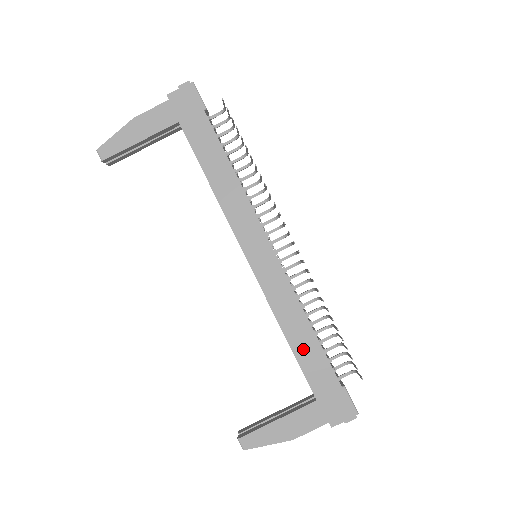
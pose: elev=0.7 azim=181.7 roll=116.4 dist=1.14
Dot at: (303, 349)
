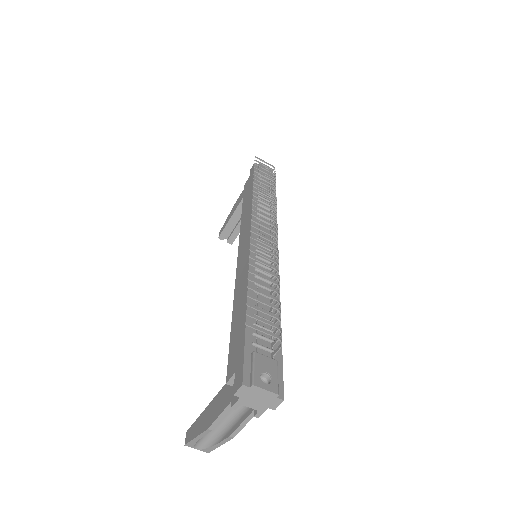
Dot at: (237, 317)
